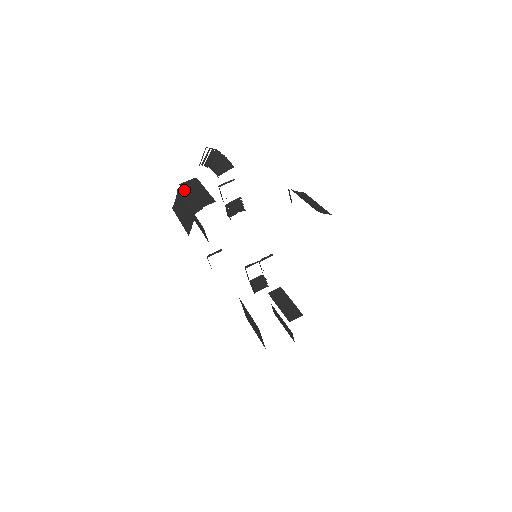
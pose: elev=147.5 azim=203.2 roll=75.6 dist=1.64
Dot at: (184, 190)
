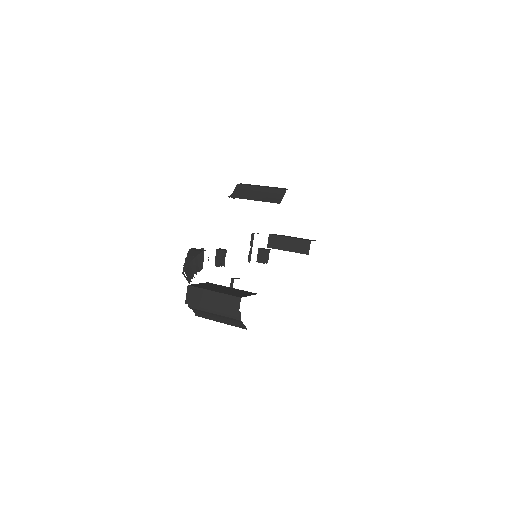
Dot at: (199, 306)
